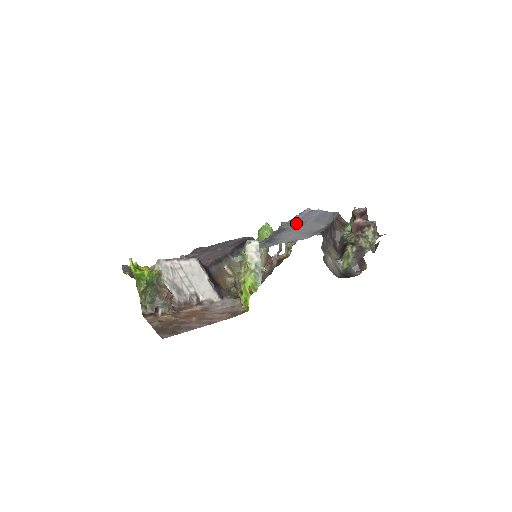
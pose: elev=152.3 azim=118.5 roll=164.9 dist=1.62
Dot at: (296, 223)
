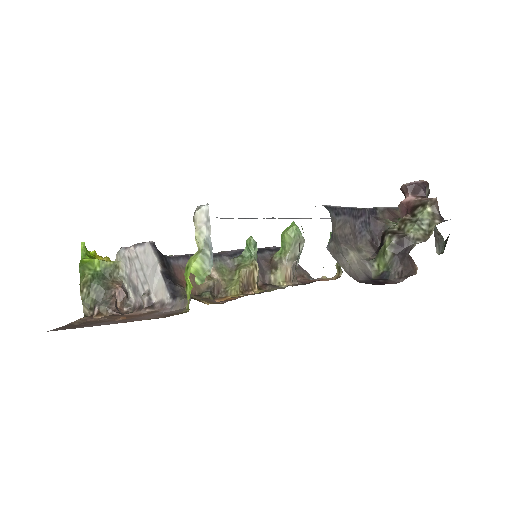
Dot at: occluded
